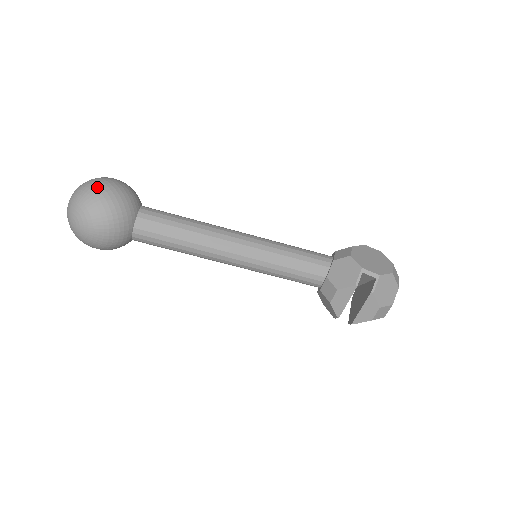
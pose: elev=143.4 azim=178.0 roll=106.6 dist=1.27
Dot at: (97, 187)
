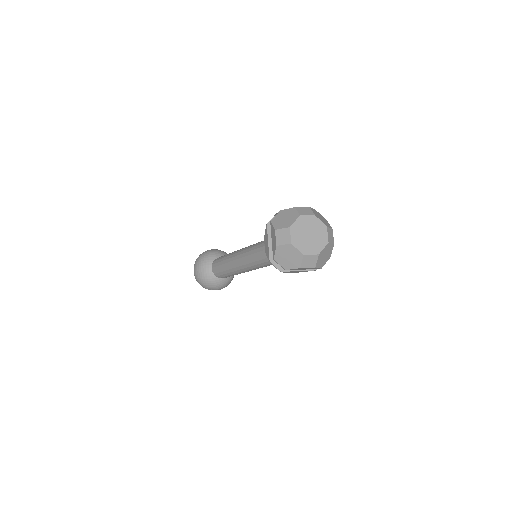
Dot at: occluded
